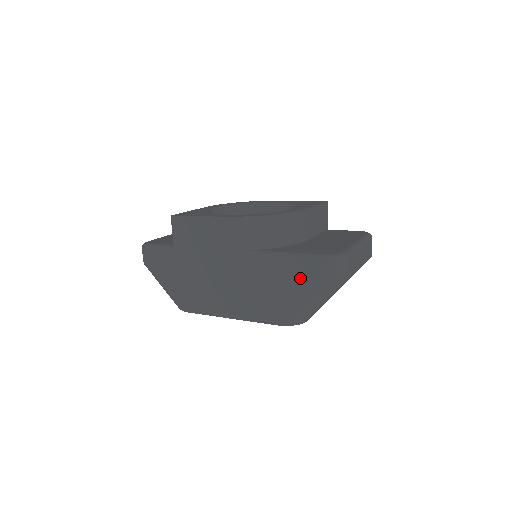
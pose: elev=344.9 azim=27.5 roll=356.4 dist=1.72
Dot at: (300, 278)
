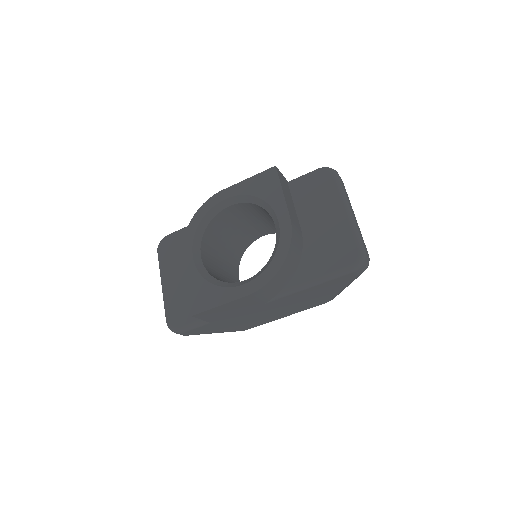
Dot at: (337, 284)
